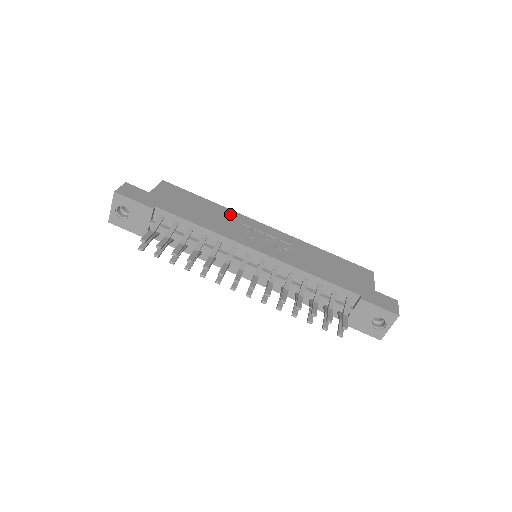
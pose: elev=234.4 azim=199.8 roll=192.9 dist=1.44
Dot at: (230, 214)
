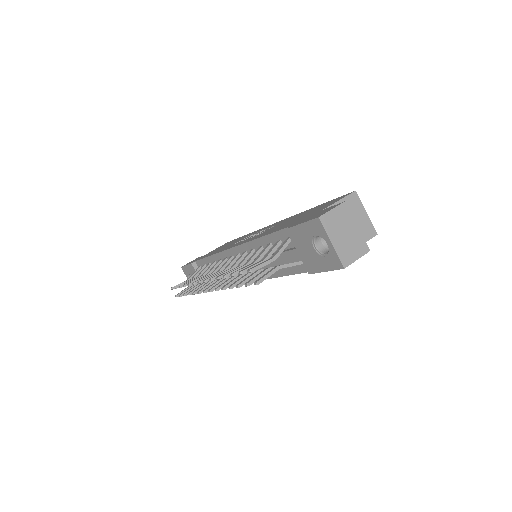
Dot at: (249, 234)
